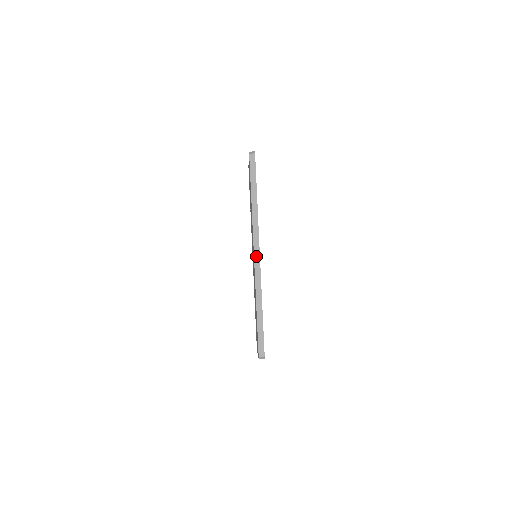
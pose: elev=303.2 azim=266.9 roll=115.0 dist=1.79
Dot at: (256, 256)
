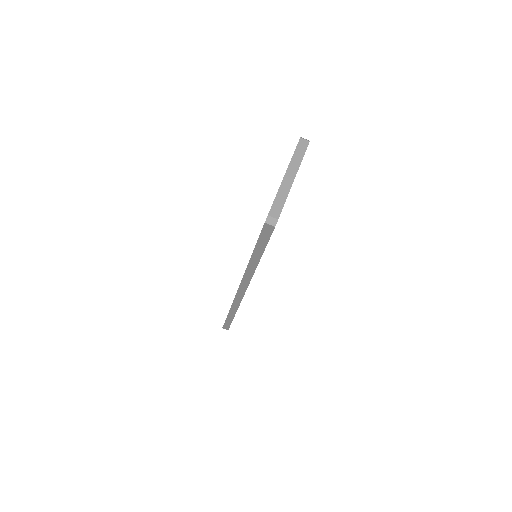
Dot at: (240, 292)
